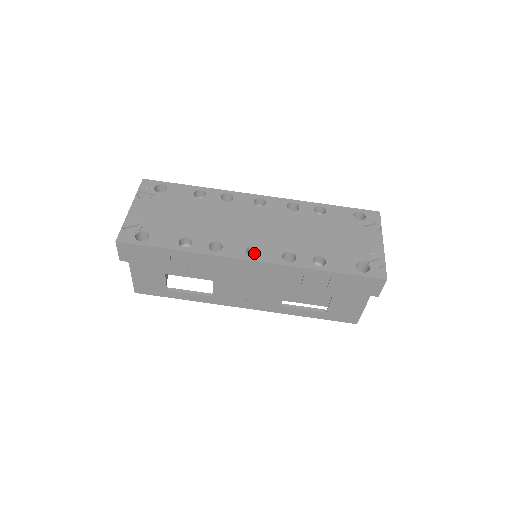
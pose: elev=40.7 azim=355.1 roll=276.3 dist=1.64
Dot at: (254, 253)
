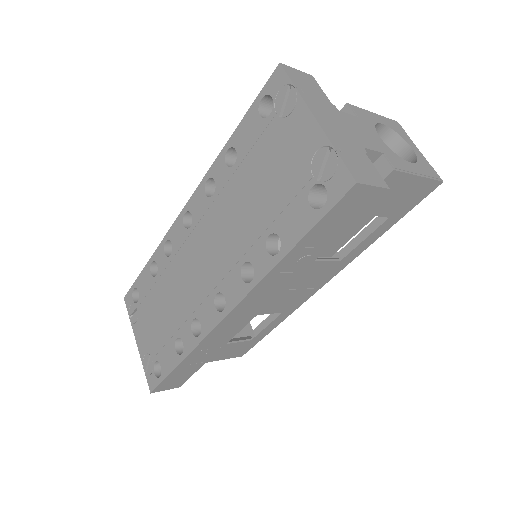
Dot at: occluded
